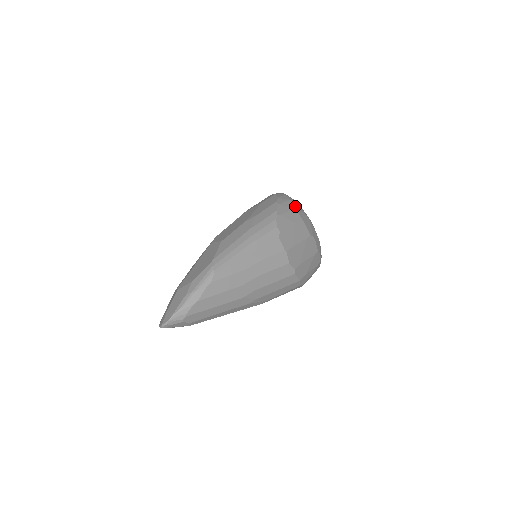
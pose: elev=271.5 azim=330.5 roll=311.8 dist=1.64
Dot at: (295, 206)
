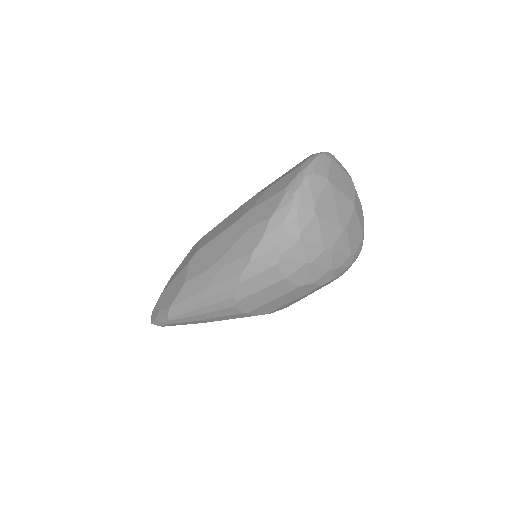
Dot at: (280, 259)
